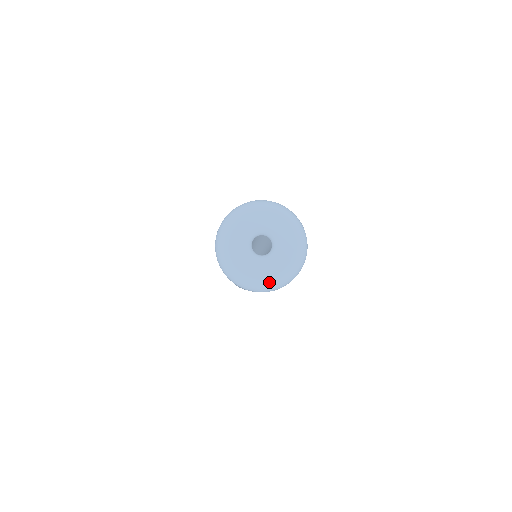
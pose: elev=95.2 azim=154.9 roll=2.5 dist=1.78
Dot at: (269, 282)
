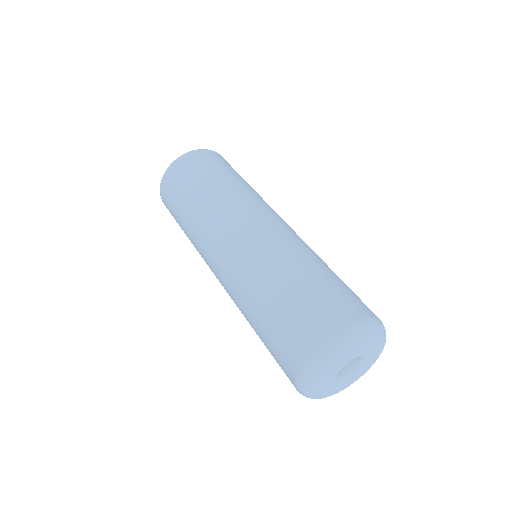
Dot at: (367, 370)
